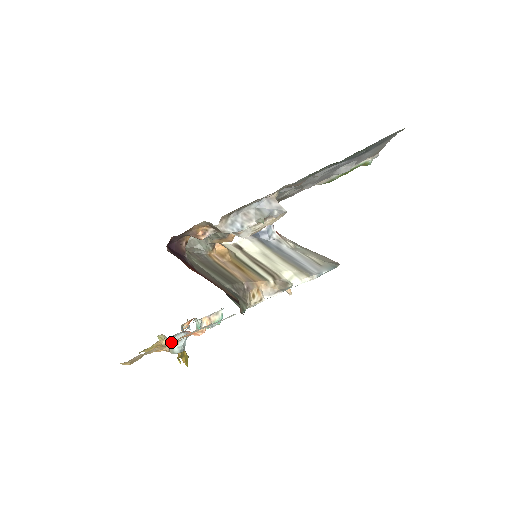
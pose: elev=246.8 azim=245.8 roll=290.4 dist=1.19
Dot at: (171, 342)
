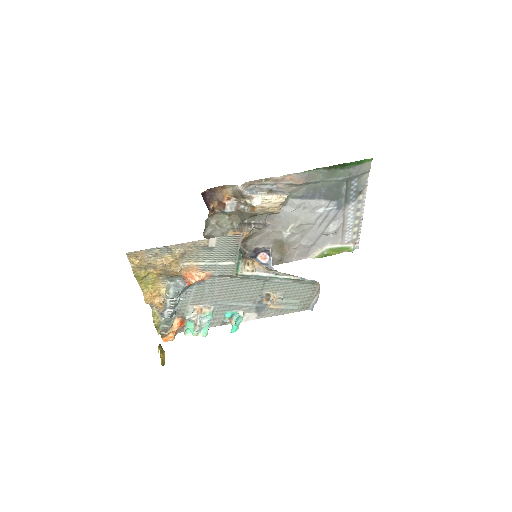
Dot at: (170, 285)
